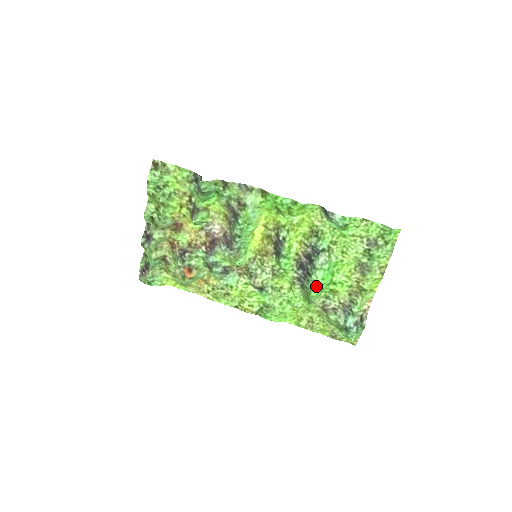
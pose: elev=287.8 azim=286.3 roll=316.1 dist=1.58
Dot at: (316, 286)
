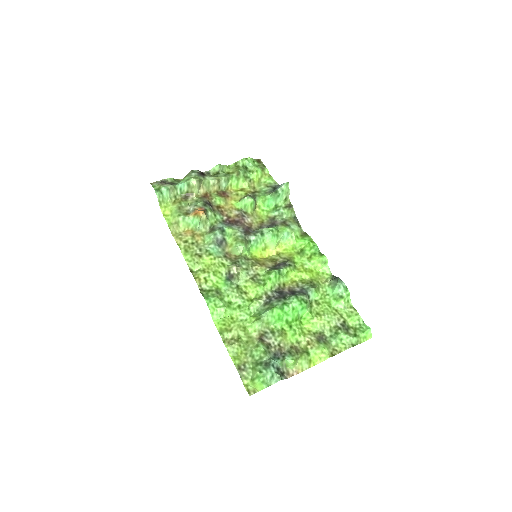
Dot at: (284, 307)
